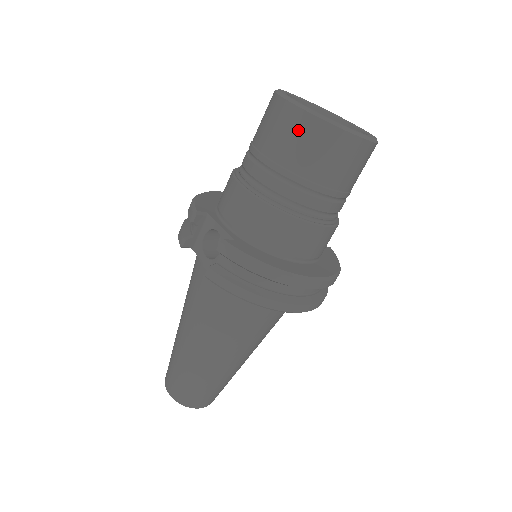
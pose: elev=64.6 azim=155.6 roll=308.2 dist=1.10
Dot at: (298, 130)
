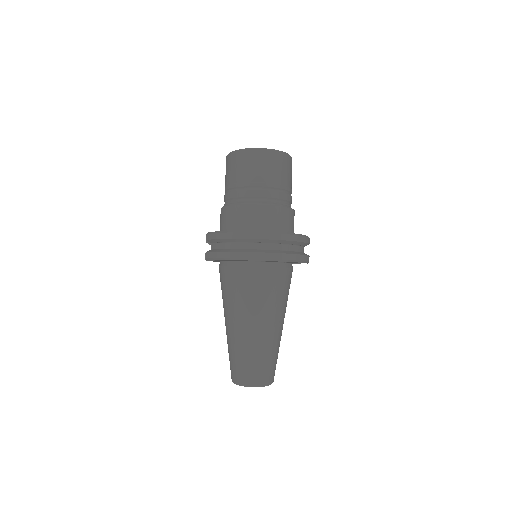
Dot at: (229, 164)
